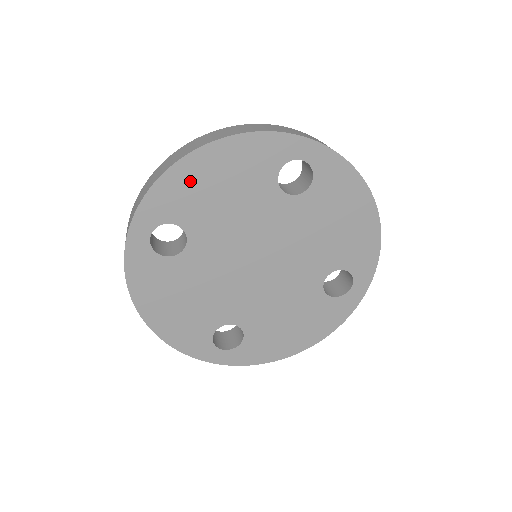
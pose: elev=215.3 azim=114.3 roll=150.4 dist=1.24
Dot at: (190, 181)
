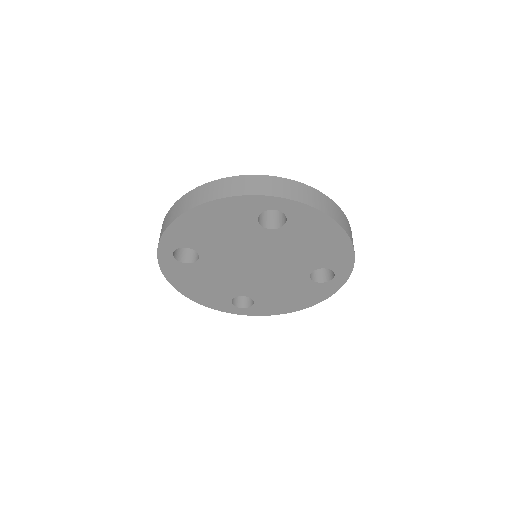
Dot at: (192, 225)
